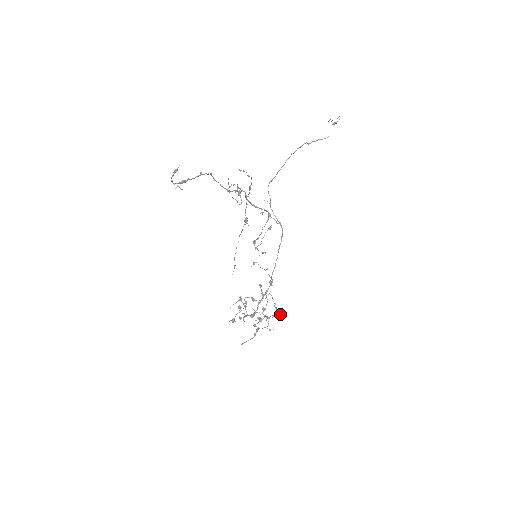
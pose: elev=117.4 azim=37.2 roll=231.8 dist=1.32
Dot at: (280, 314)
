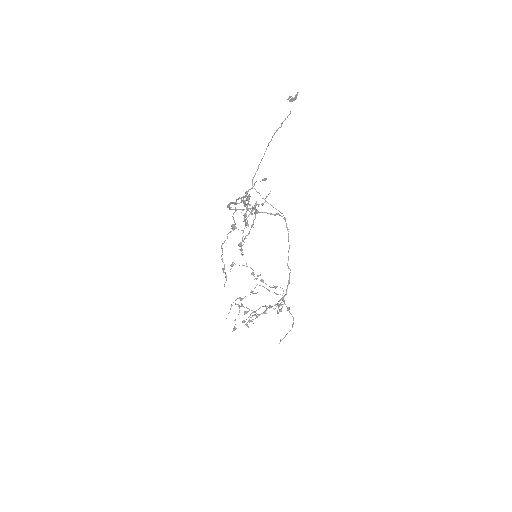
Dot at: occluded
